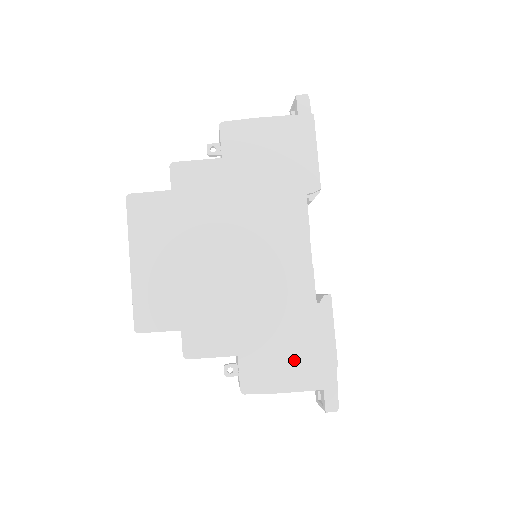
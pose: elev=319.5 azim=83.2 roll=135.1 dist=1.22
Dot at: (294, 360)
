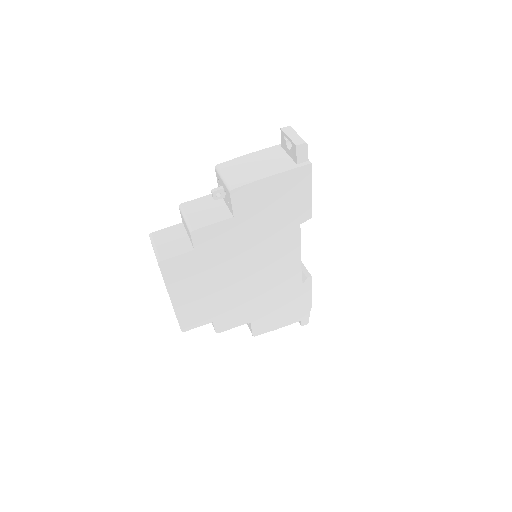
Dot at: (285, 314)
